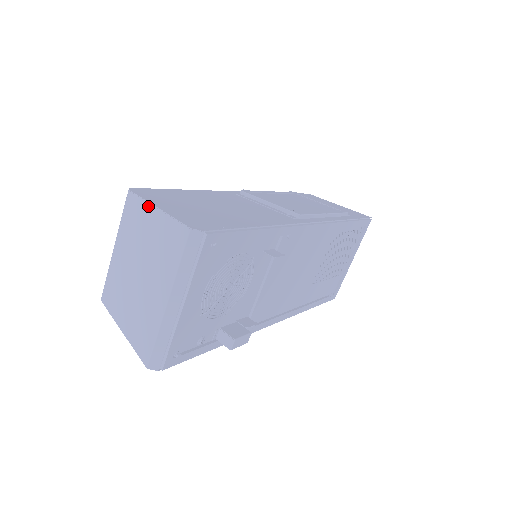
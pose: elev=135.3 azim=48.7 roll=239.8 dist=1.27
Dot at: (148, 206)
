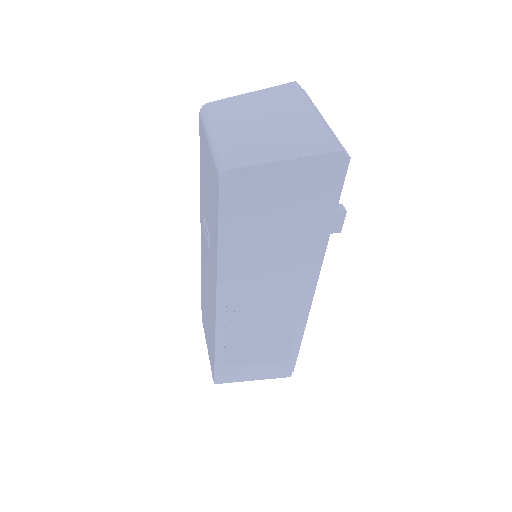
Dot at: (240, 96)
